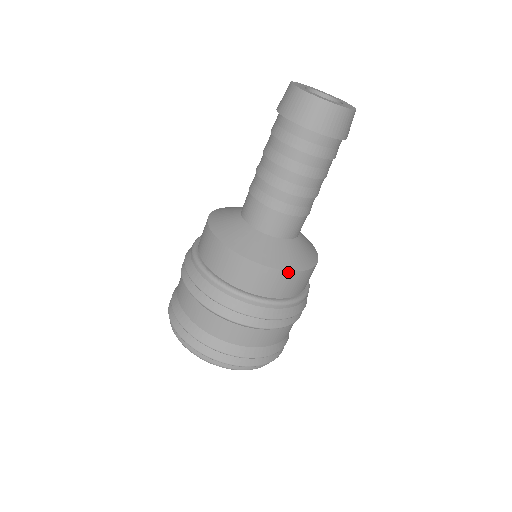
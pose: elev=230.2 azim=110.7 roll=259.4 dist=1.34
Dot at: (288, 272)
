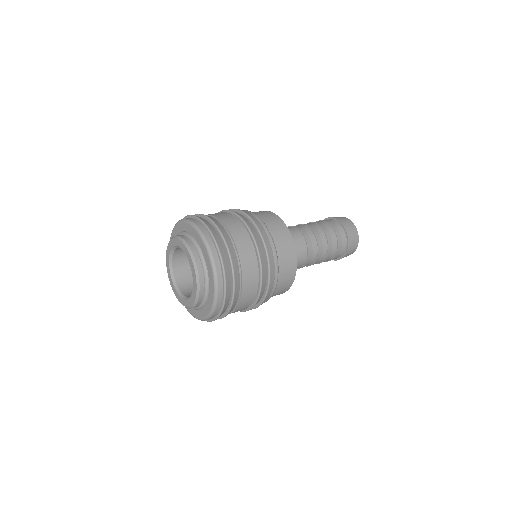
Dot at: (295, 249)
